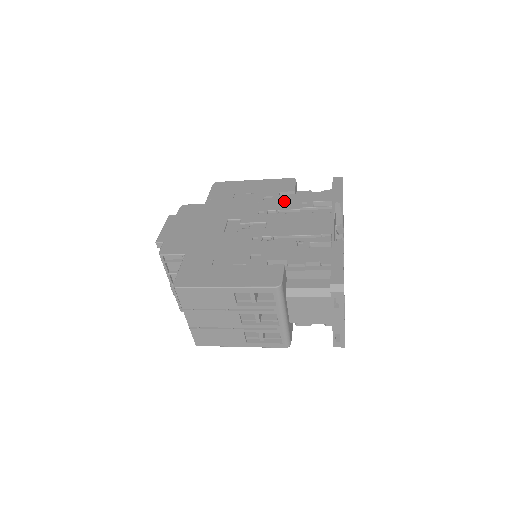
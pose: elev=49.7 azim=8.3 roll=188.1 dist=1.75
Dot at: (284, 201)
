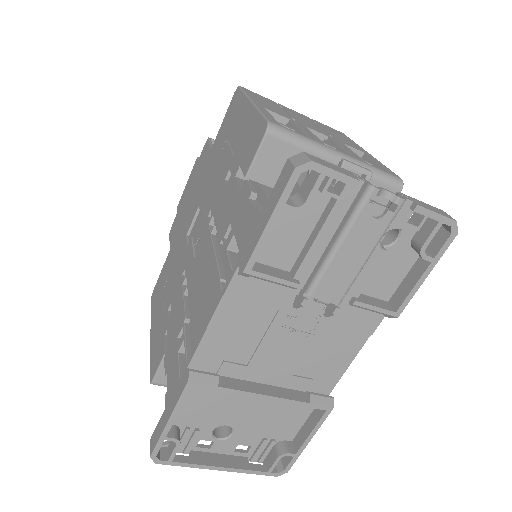
Dot at: (226, 203)
